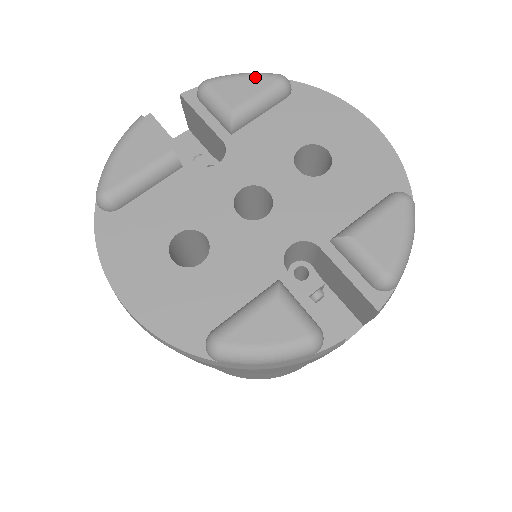
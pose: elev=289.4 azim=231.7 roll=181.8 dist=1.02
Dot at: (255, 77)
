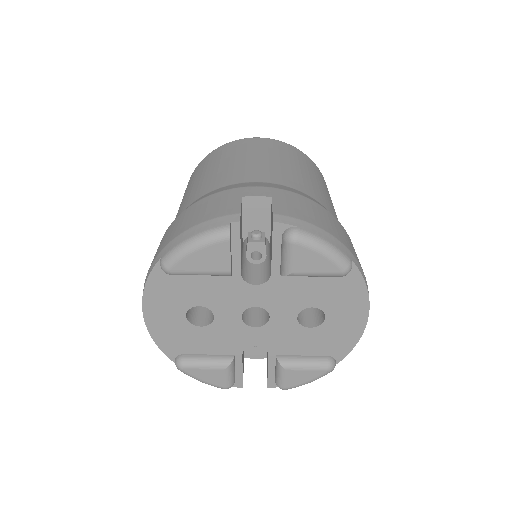
Dot at: (329, 261)
